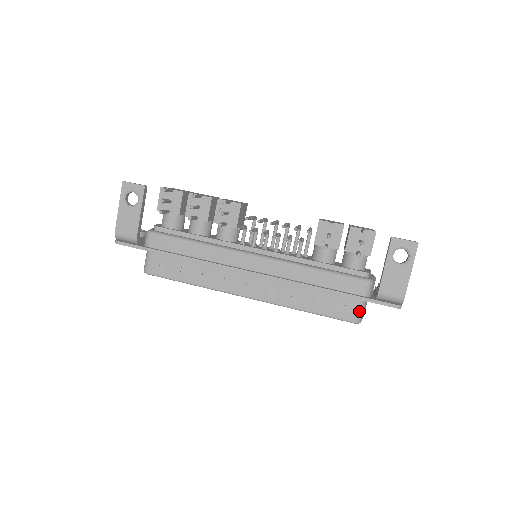
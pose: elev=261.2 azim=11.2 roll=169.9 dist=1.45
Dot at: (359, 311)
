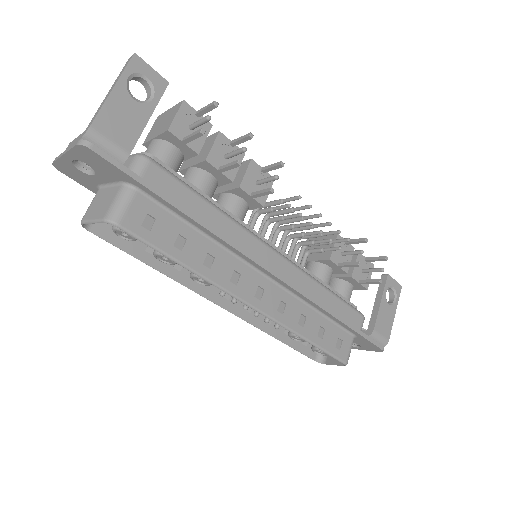
Dot at: occluded
